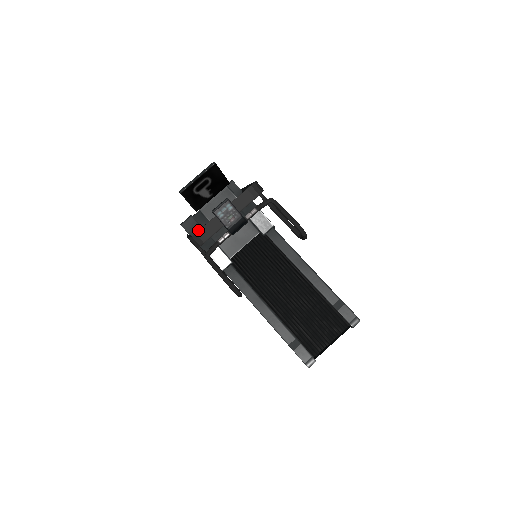
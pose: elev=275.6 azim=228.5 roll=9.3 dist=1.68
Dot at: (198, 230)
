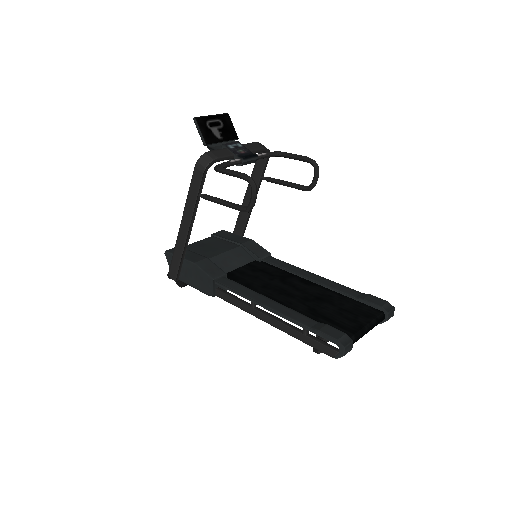
Dot at: (186, 252)
